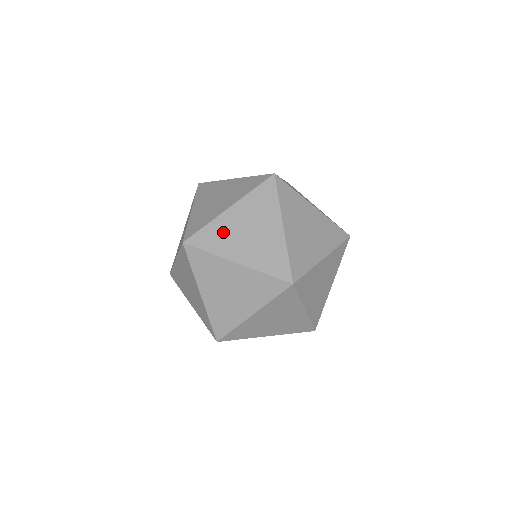
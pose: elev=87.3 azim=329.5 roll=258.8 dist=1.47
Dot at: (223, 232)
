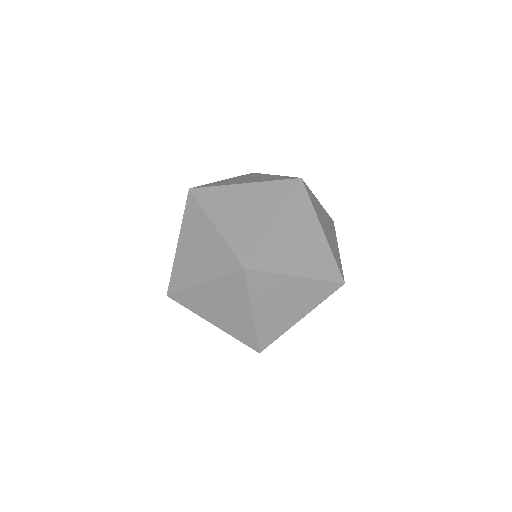
Dot at: occluded
